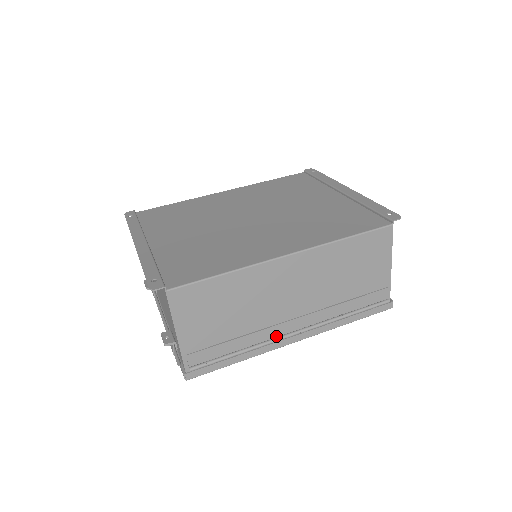
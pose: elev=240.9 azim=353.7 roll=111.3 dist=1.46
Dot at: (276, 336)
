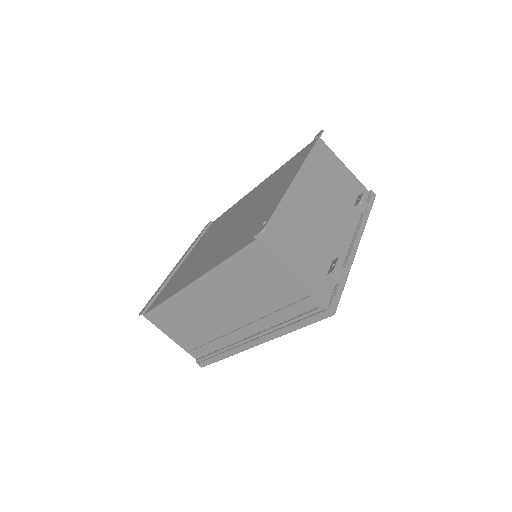
Dot at: (236, 341)
